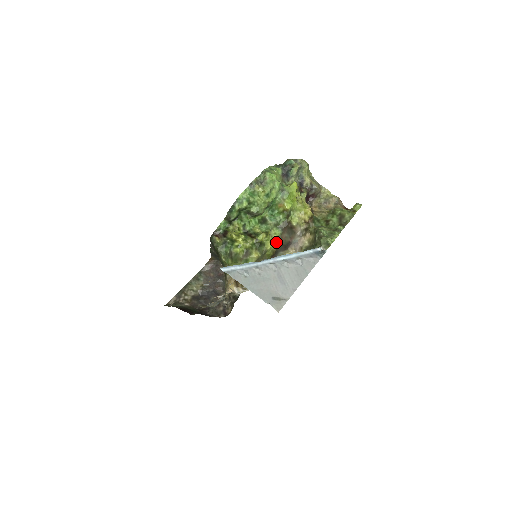
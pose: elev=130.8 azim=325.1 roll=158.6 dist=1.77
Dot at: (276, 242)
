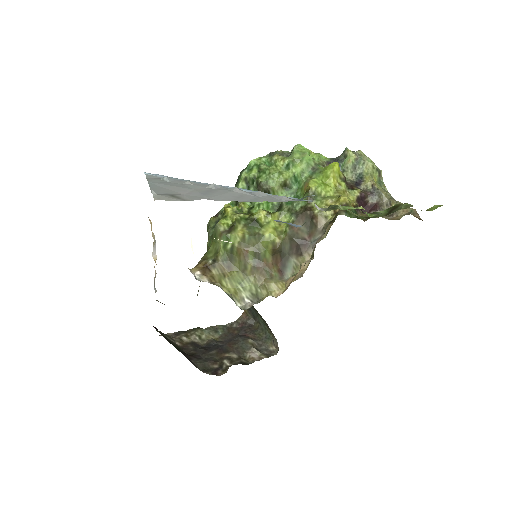
Dot at: (283, 233)
